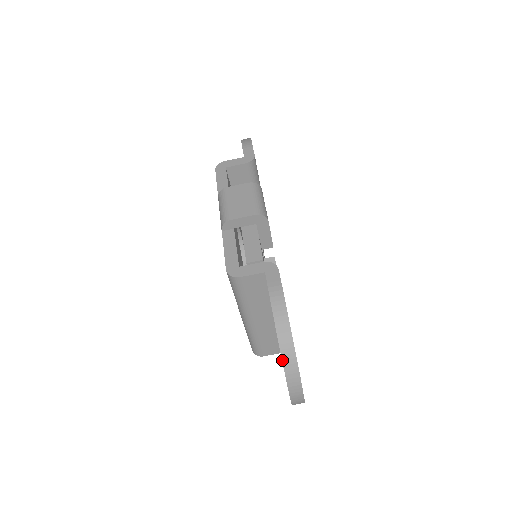
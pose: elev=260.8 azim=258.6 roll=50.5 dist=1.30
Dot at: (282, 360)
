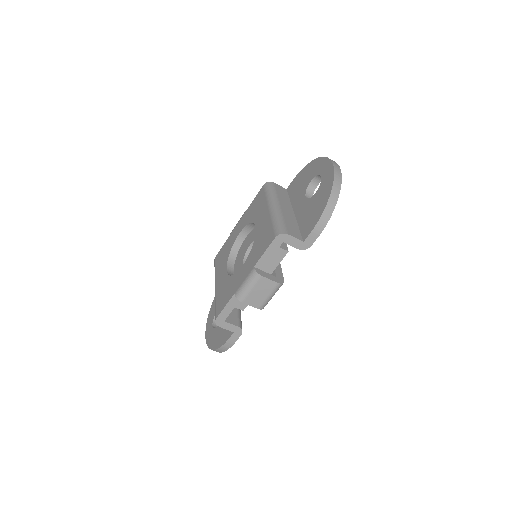
Dot at: occluded
